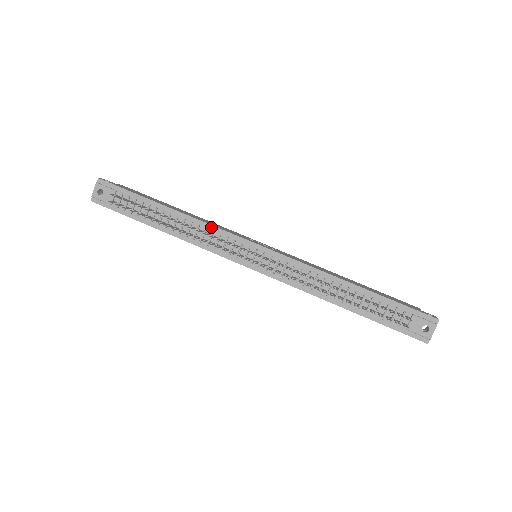
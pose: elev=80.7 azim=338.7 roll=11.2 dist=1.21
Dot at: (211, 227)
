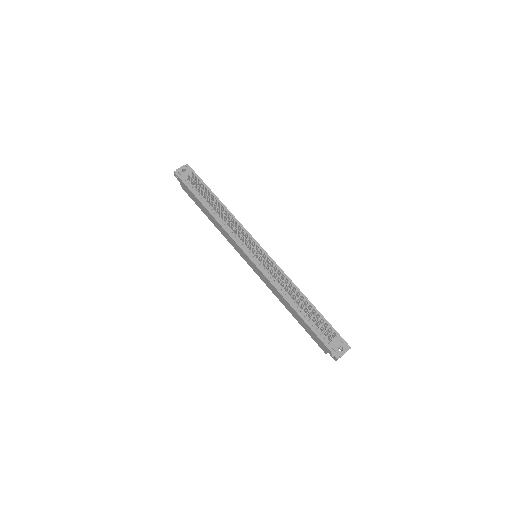
Dot at: (240, 224)
